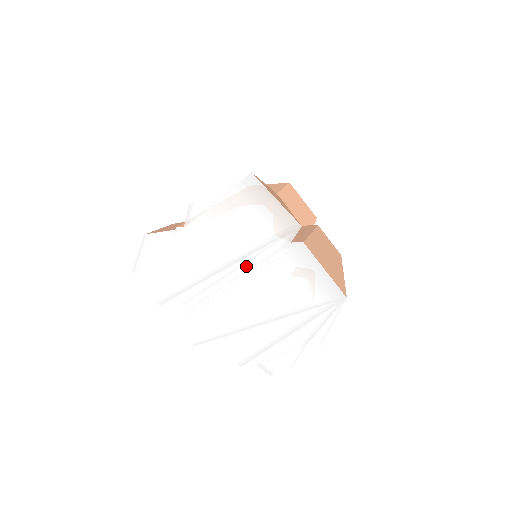
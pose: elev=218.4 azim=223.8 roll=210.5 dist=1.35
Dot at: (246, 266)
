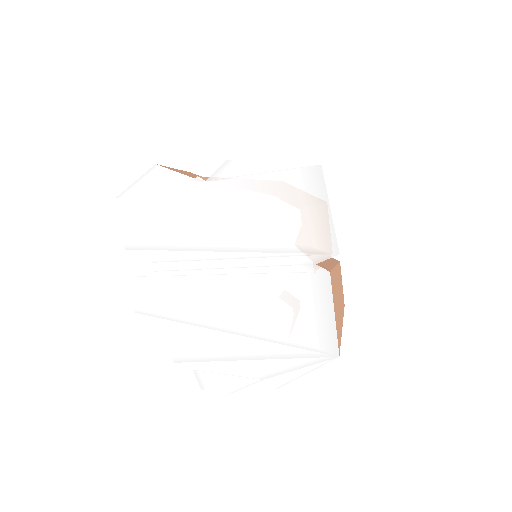
Dot at: (249, 261)
